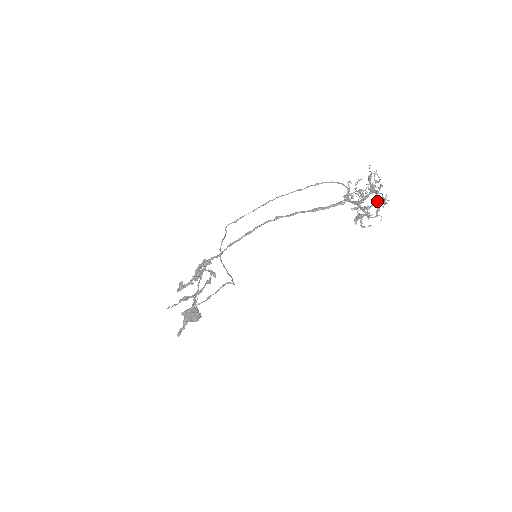
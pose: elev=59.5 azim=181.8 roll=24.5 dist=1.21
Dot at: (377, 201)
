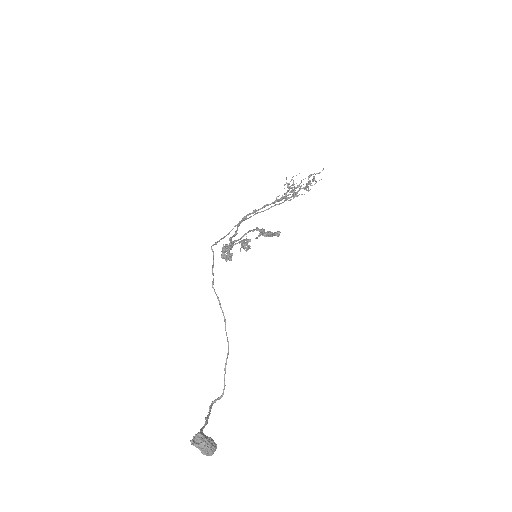
Dot at: occluded
